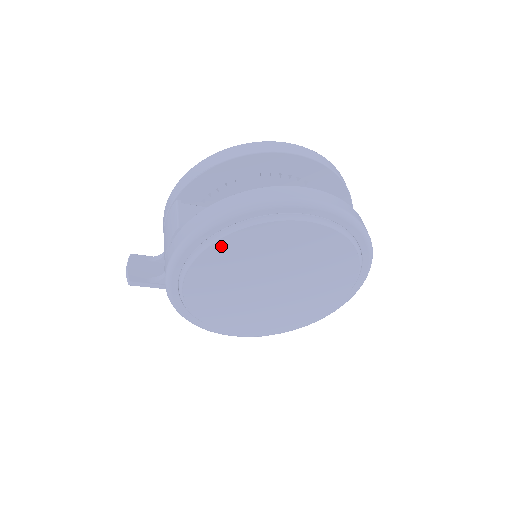
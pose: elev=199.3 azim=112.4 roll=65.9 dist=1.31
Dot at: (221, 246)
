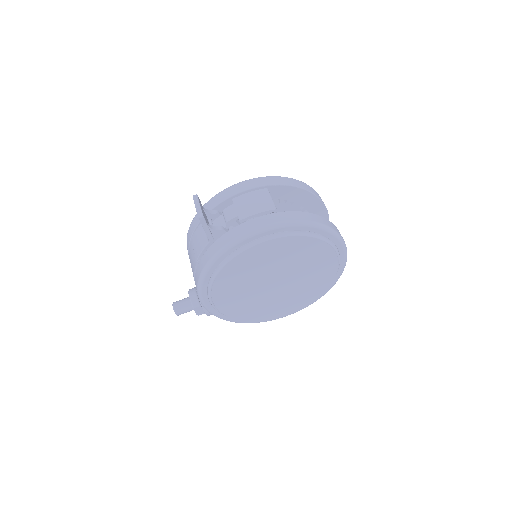
Dot at: (300, 240)
